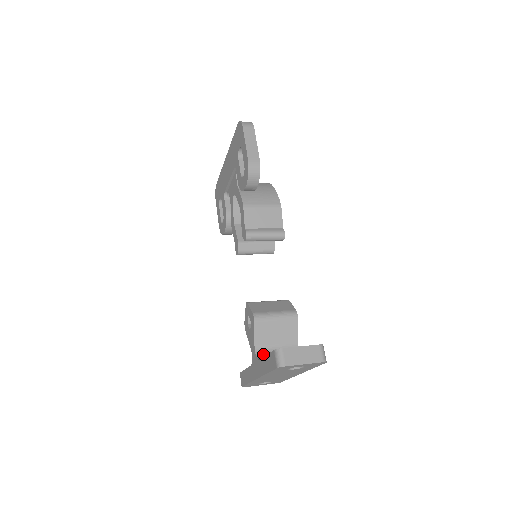
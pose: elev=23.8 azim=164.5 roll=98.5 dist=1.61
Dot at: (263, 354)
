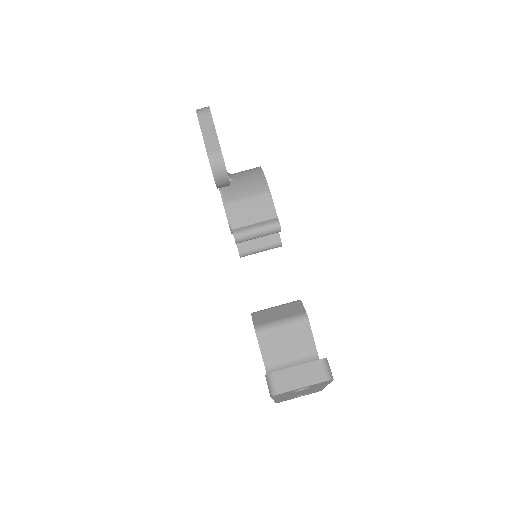
Dot at: occluded
